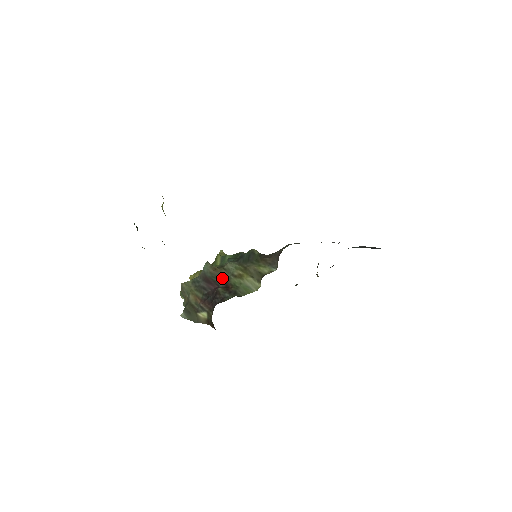
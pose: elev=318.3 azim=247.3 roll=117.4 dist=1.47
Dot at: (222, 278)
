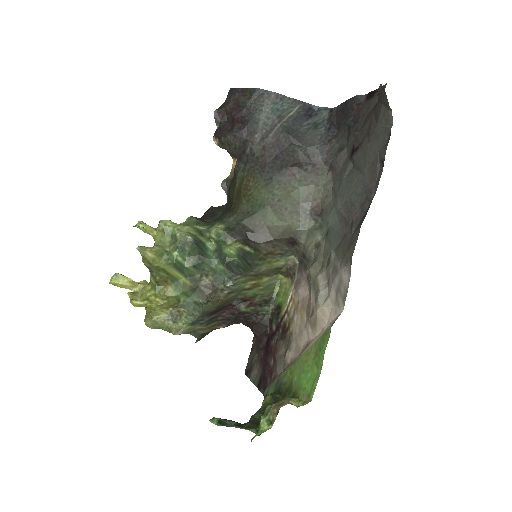
Dot at: (233, 300)
